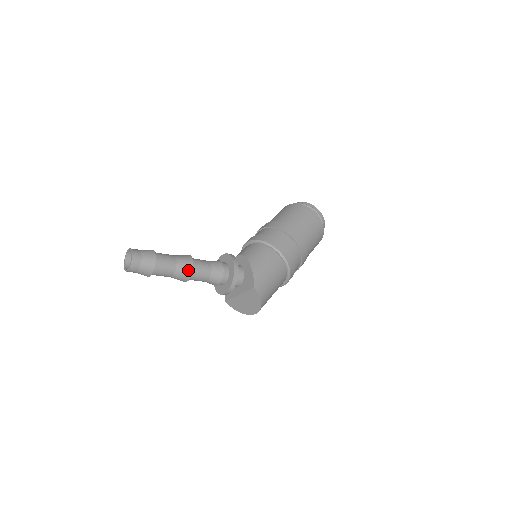
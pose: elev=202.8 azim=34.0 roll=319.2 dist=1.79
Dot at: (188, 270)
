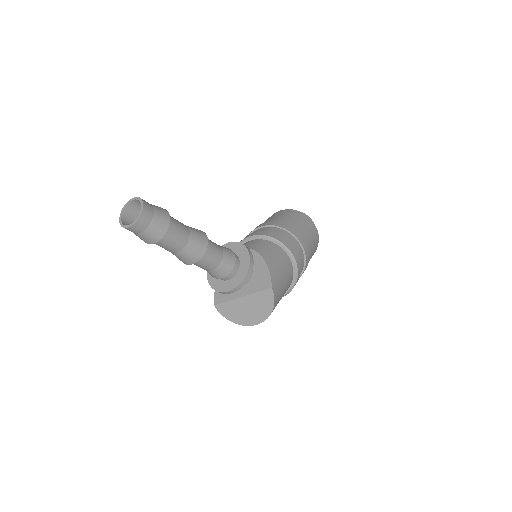
Dot at: (201, 247)
